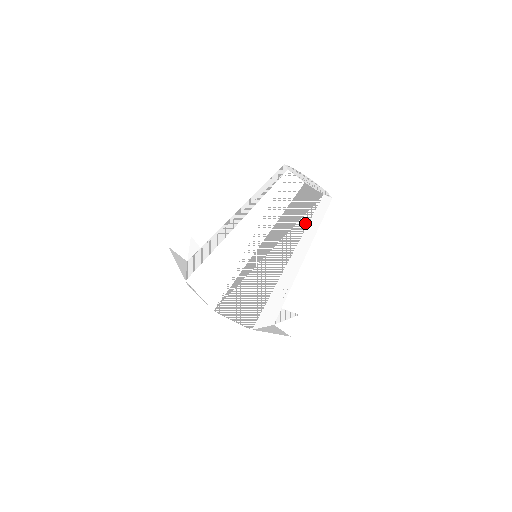
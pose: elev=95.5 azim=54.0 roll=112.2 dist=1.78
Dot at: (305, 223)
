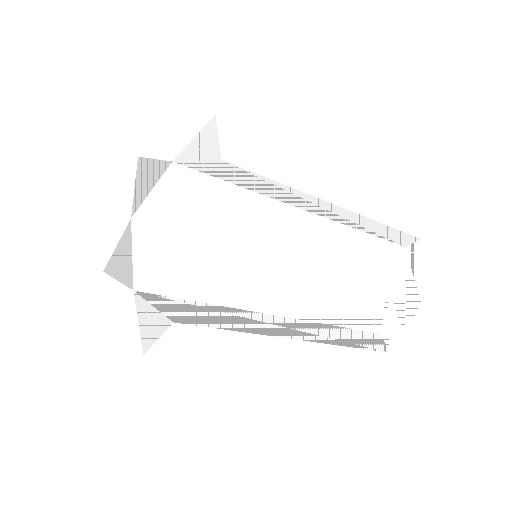
Dot at: (329, 342)
